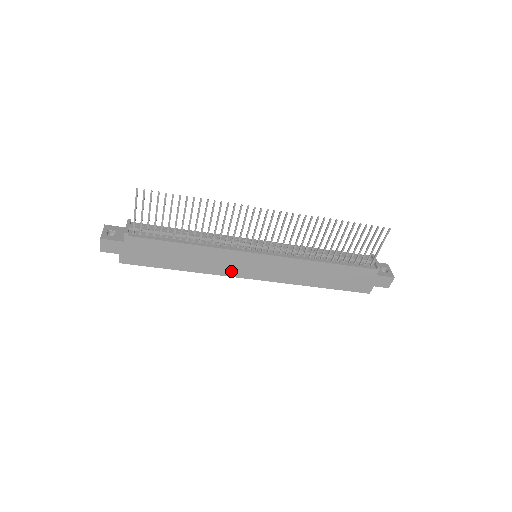
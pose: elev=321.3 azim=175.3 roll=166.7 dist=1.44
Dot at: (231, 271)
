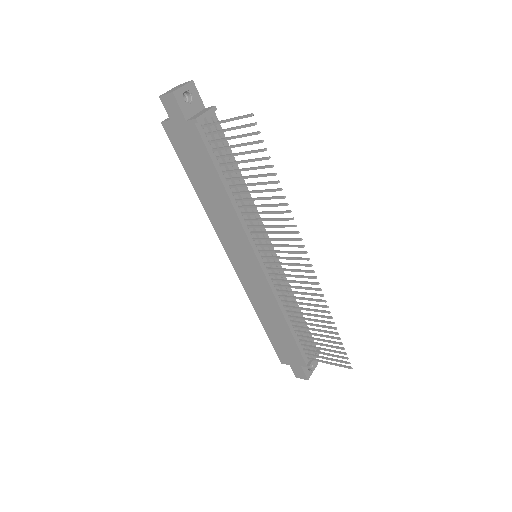
Dot at: (226, 241)
